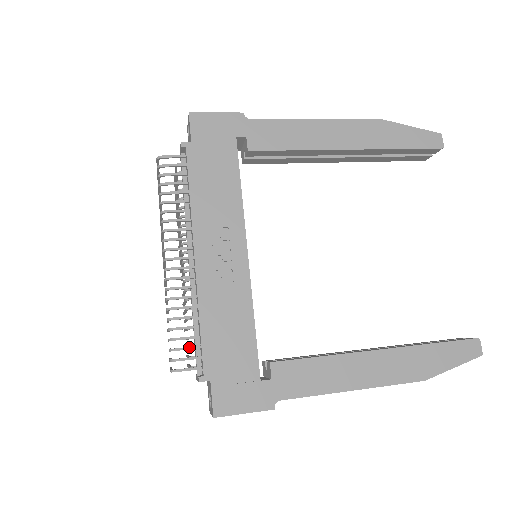
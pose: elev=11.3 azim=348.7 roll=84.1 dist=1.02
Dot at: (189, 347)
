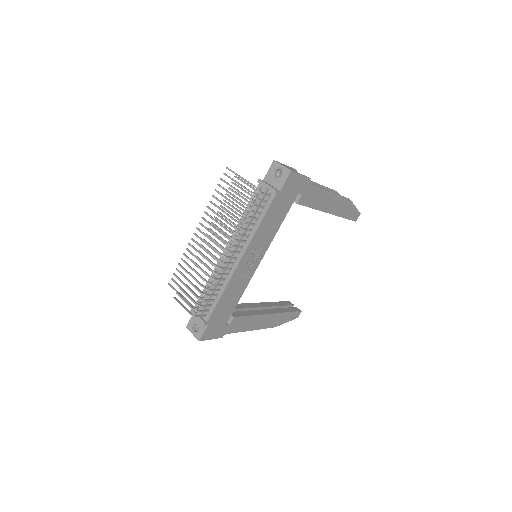
Dot at: (207, 305)
